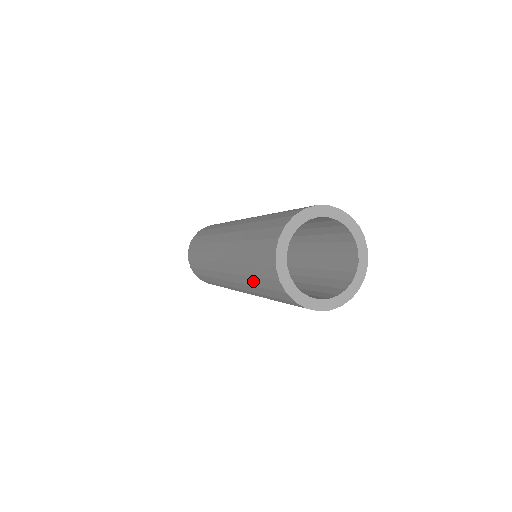
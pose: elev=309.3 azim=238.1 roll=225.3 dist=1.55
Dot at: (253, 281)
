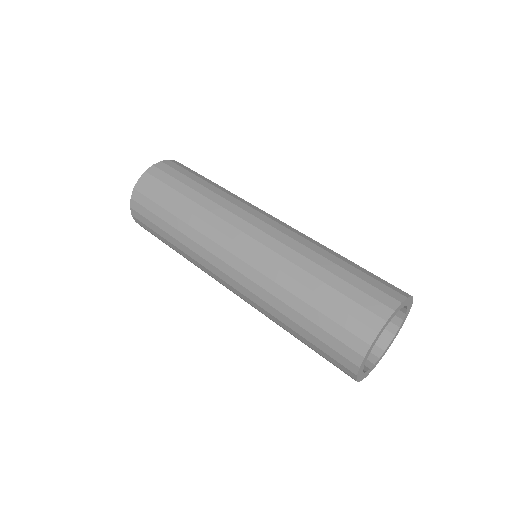
Dot at: occluded
